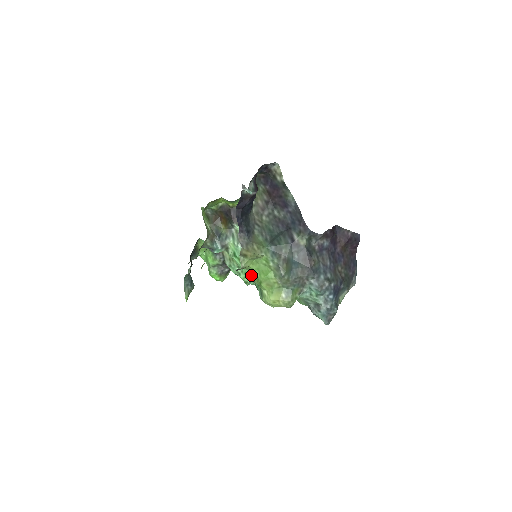
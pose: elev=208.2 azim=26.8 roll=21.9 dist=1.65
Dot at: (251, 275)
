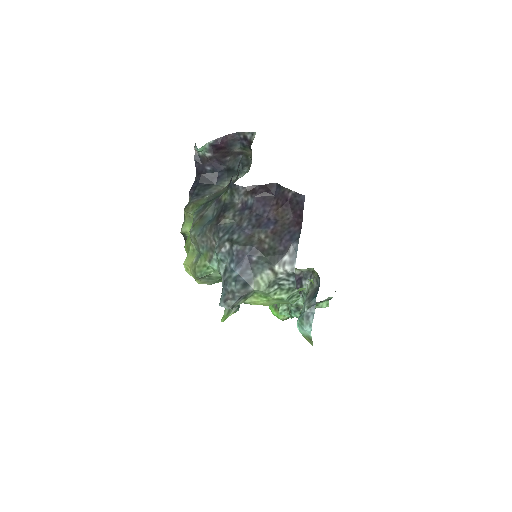
Dot at: occluded
